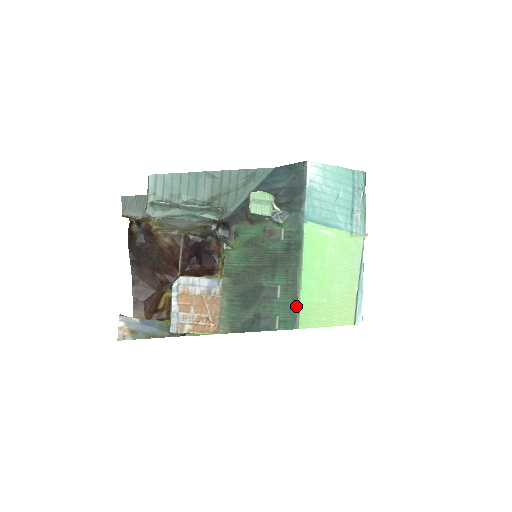
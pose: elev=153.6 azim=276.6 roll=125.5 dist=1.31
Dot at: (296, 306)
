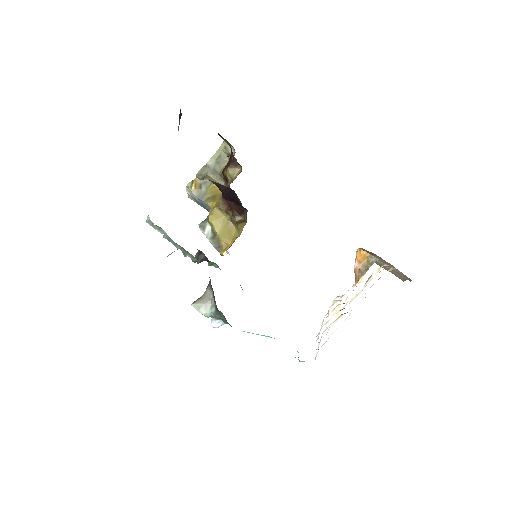
Dot at: occluded
